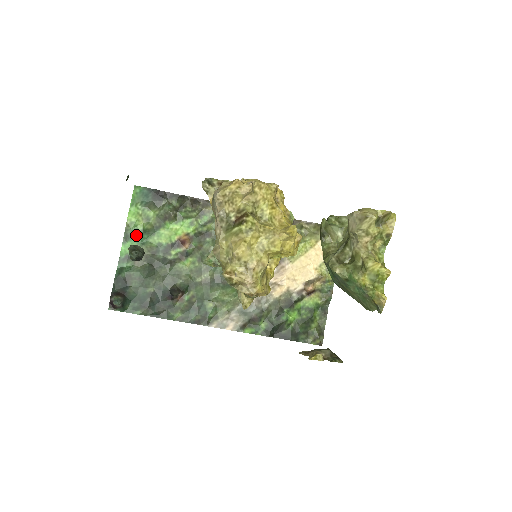
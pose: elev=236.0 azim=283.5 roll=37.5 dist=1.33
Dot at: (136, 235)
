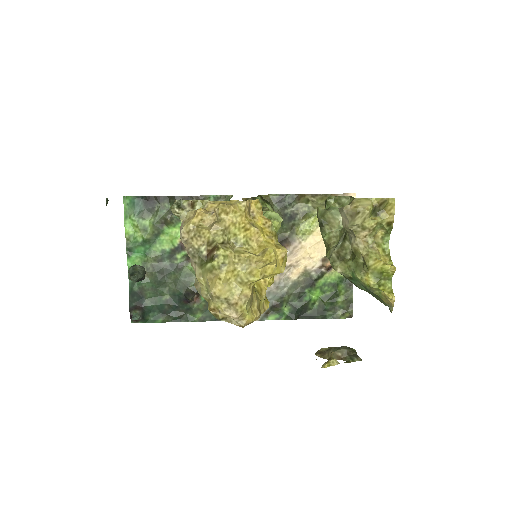
Dot at: (138, 247)
